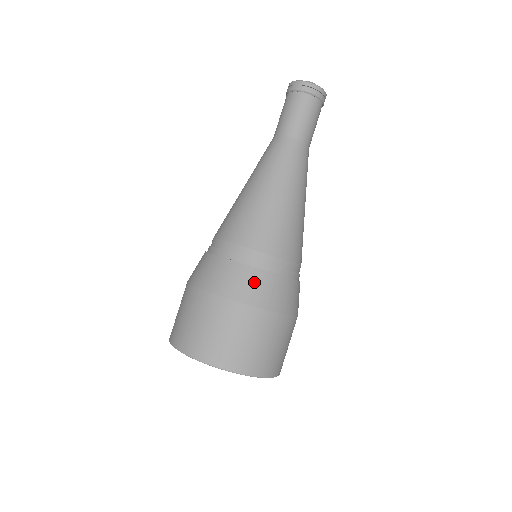
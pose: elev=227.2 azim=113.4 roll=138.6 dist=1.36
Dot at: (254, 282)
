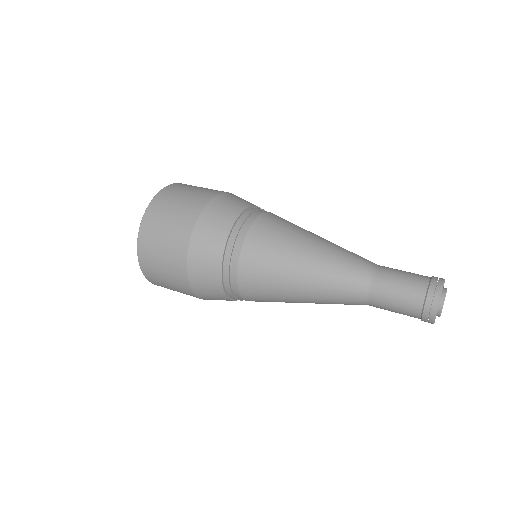
Dot at: occluded
